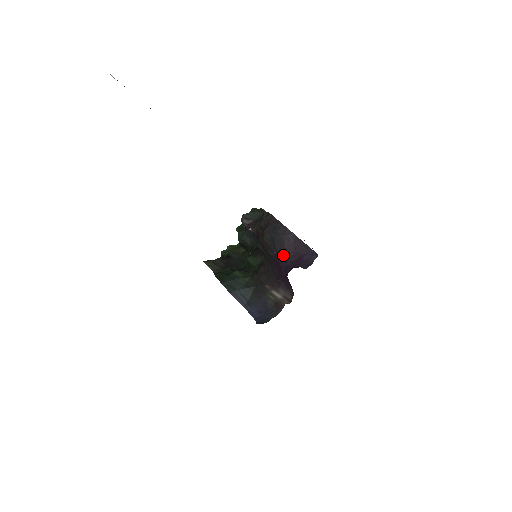
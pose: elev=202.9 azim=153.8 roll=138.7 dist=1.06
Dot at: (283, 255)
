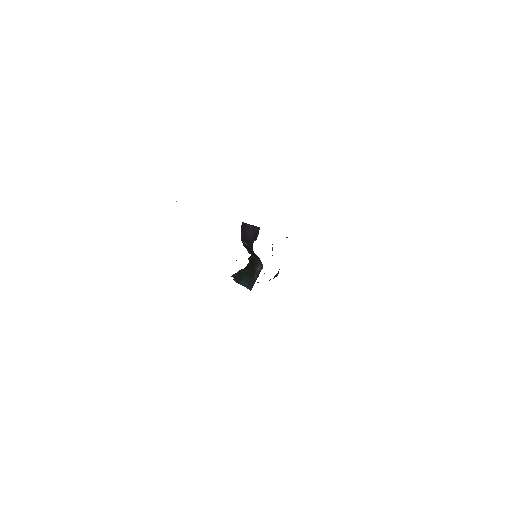
Dot at: (250, 241)
